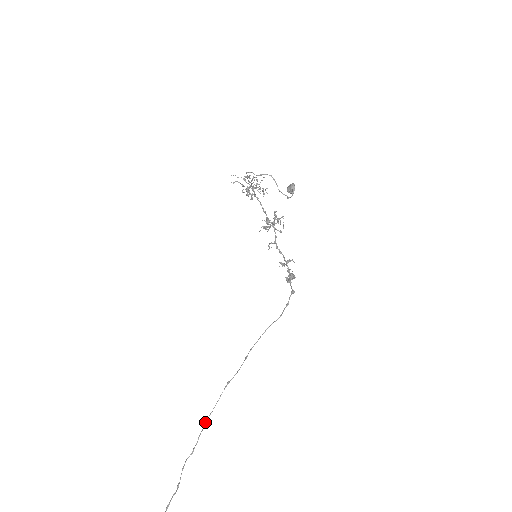
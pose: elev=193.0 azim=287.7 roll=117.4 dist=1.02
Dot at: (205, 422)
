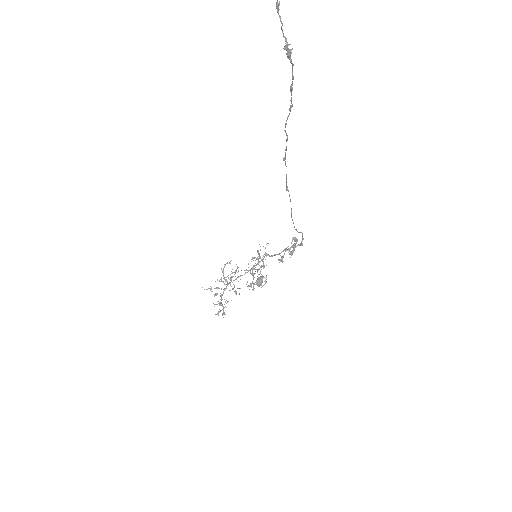
Dot at: (284, 159)
